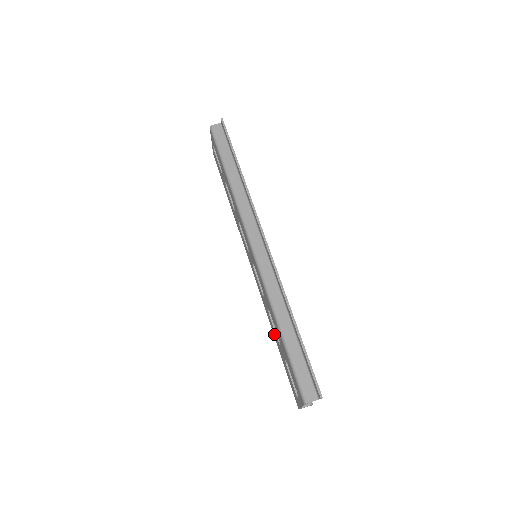
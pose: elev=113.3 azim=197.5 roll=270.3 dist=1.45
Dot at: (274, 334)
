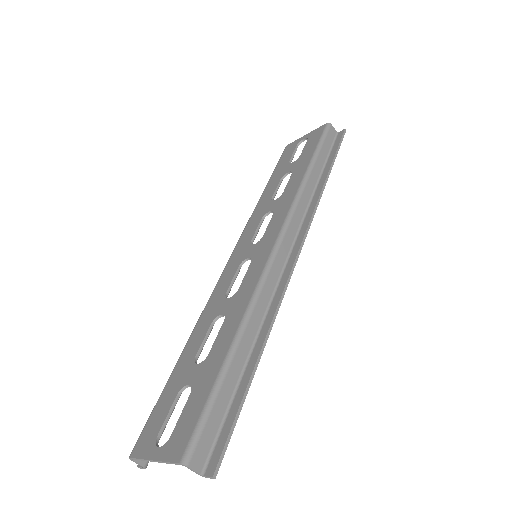
Dot at: (192, 344)
